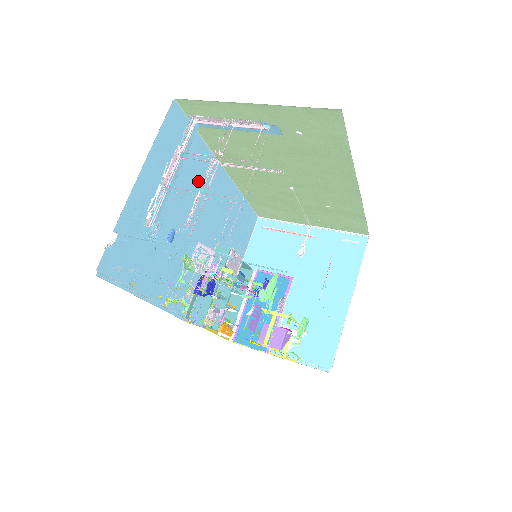
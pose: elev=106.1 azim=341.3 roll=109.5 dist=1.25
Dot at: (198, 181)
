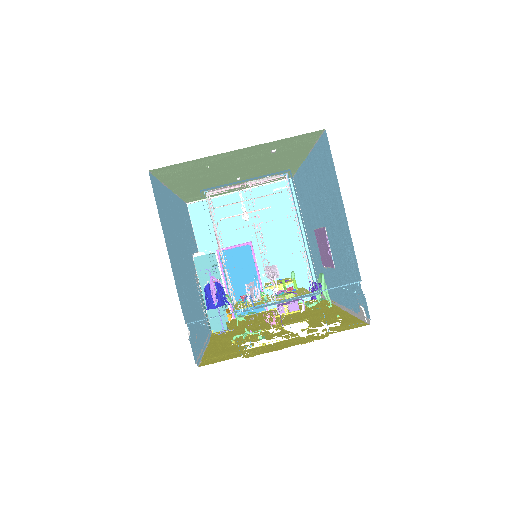
Dot at: (174, 221)
